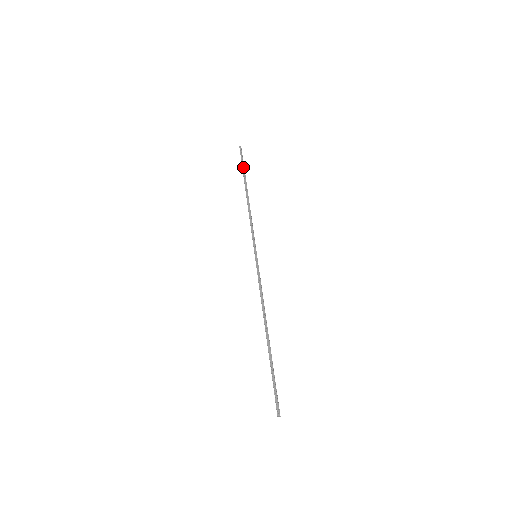
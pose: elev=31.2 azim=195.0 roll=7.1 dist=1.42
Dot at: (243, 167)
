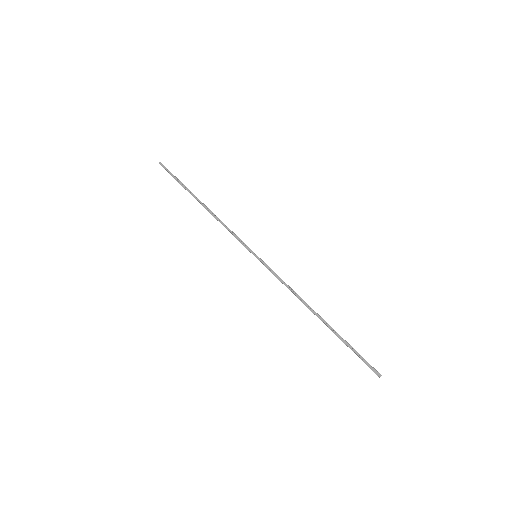
Dot at: (179, 181)
